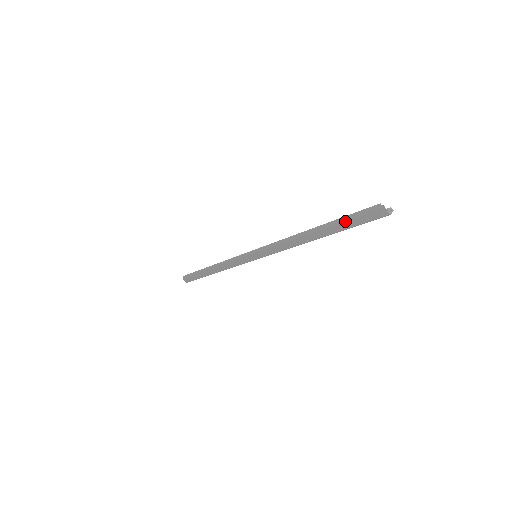
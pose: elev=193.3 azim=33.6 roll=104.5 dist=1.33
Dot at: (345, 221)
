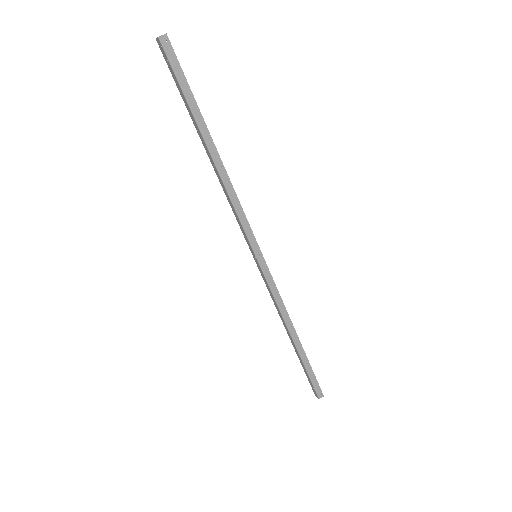
Dot at: occluded
